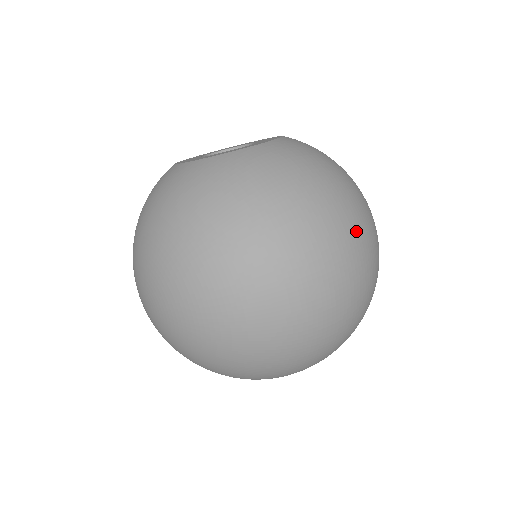
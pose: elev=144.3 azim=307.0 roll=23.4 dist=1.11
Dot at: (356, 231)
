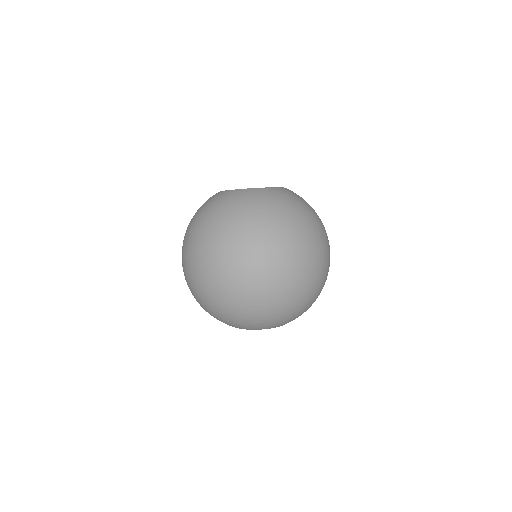
Dot at: (283, 246)
